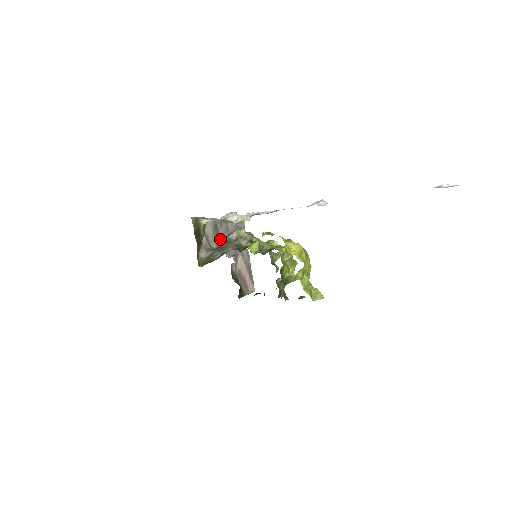
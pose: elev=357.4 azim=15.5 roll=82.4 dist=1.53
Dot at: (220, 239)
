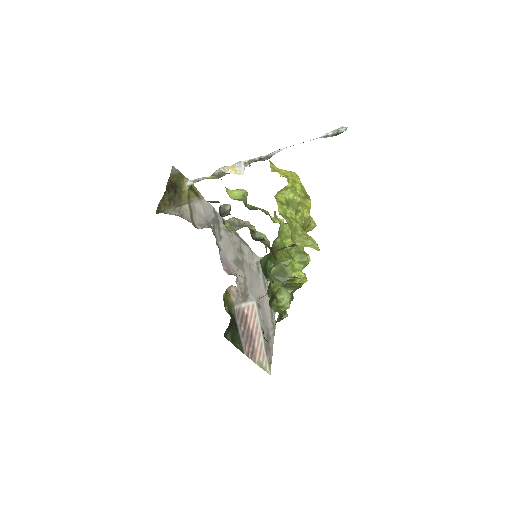
Dot at: occluded
